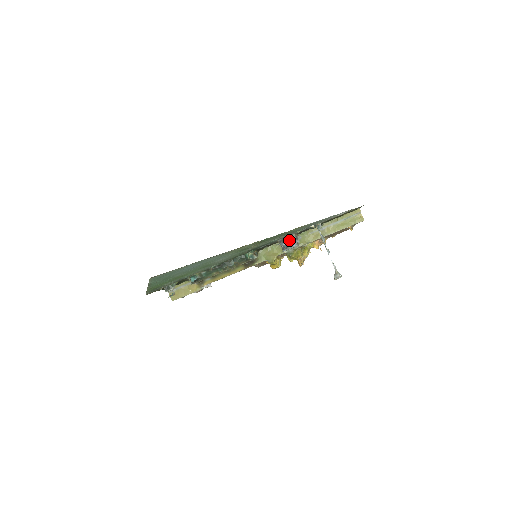
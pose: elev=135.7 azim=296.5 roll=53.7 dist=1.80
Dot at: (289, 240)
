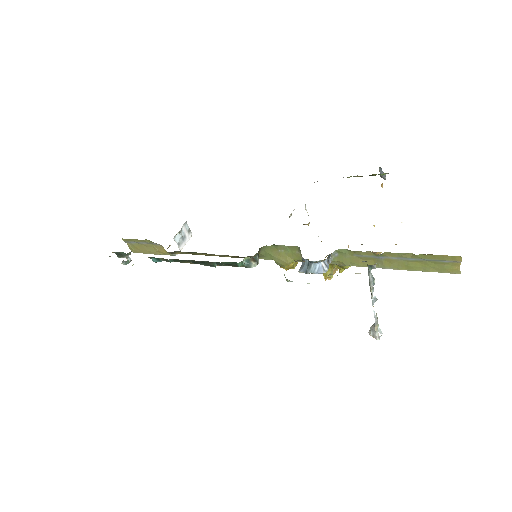
Dot at: occluded
